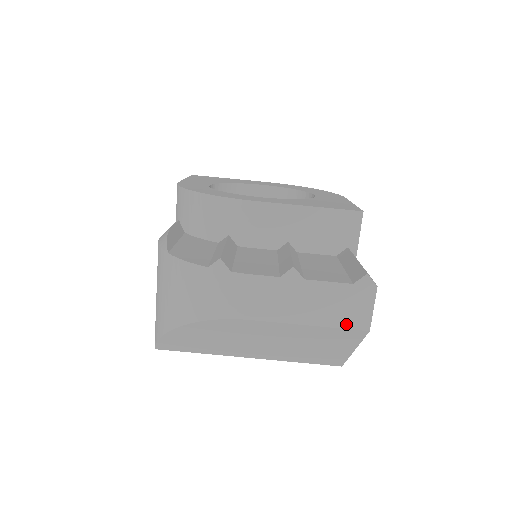
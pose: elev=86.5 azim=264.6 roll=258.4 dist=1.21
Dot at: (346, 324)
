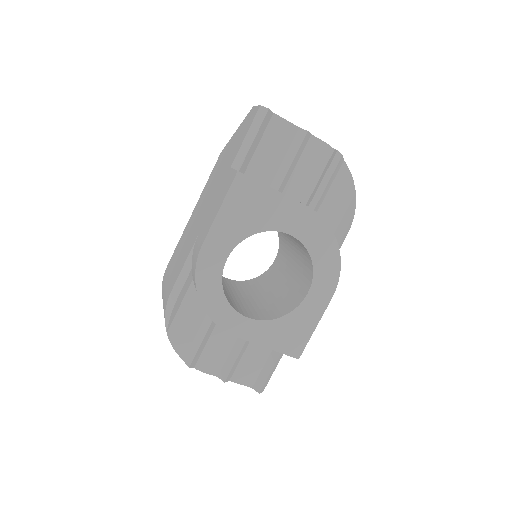
Dot at: occluded
